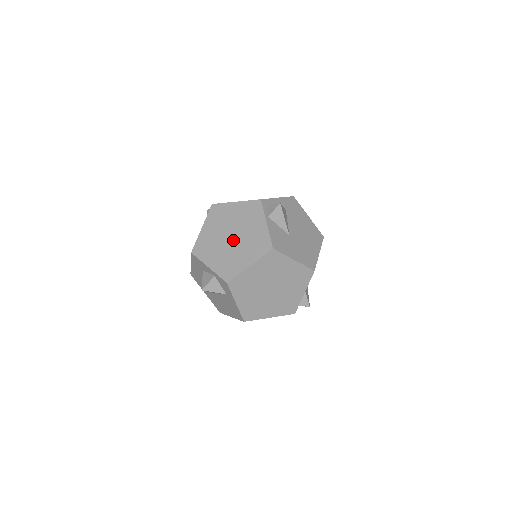
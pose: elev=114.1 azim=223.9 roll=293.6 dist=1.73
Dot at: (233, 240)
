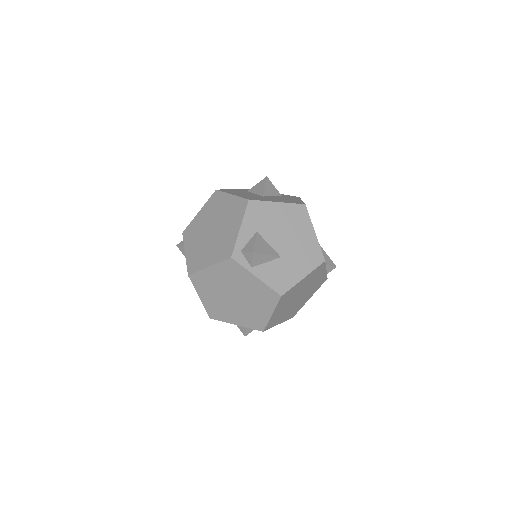
Dot at: (238, 300)
